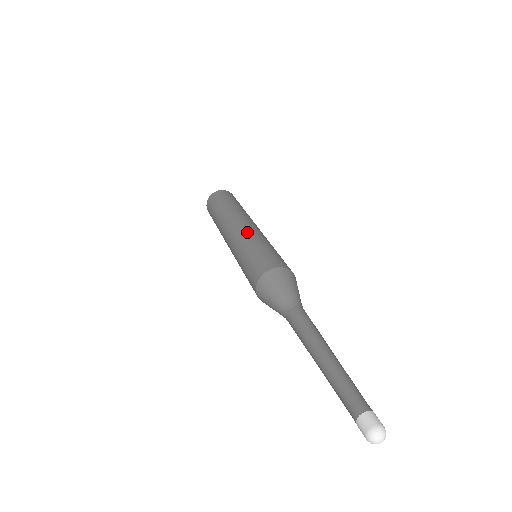
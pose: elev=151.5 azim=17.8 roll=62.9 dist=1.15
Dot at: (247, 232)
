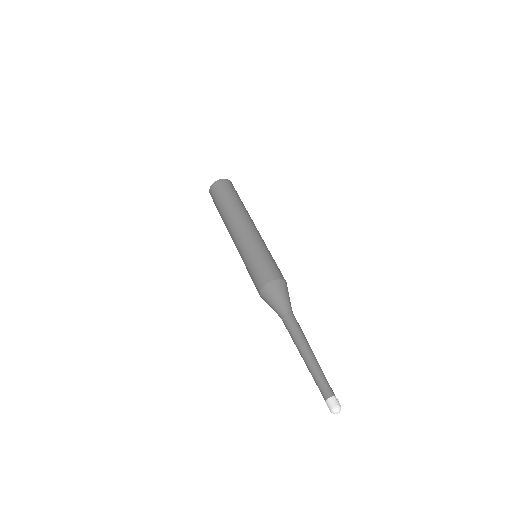
Dot at: (251, 237)
